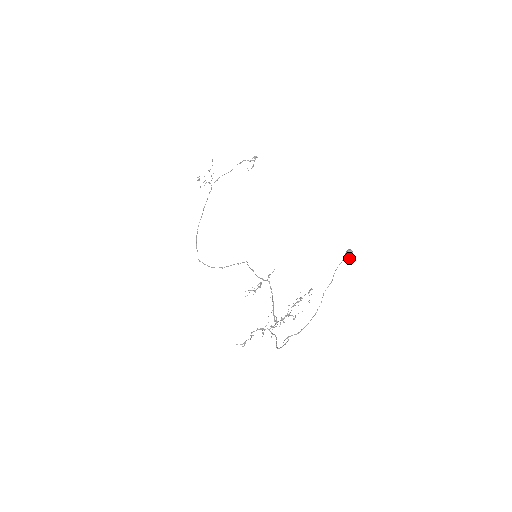
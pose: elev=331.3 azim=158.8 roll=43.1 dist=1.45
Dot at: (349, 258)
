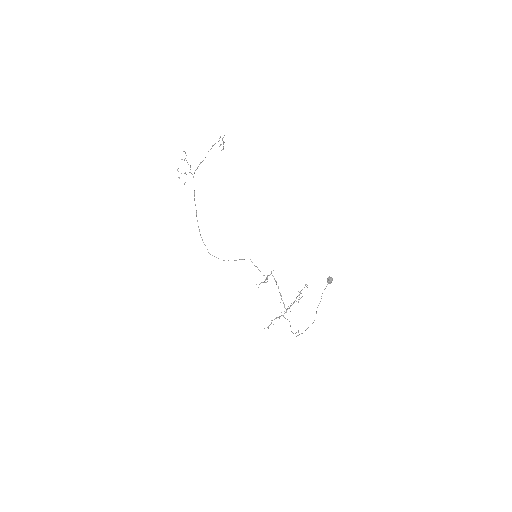
Dot at: (330, 283)
